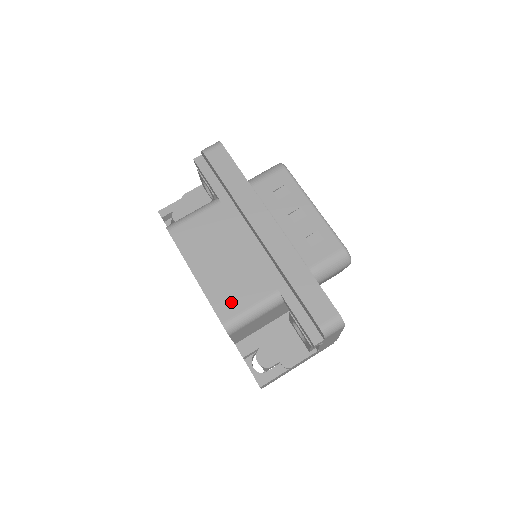
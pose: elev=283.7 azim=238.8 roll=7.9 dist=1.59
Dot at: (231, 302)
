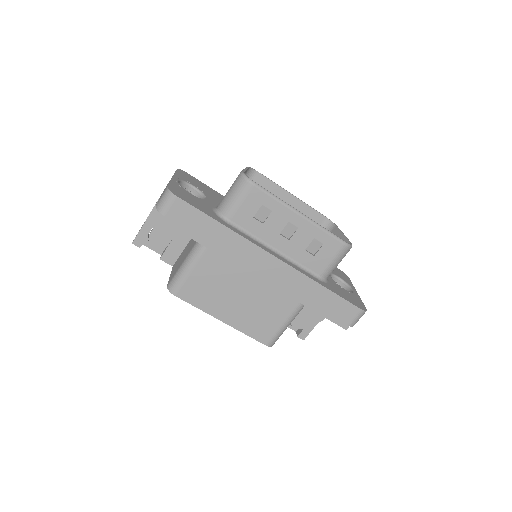
Dot at: (265, 328)
